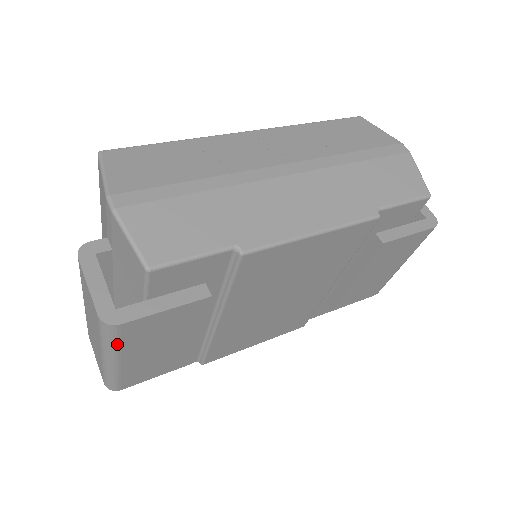
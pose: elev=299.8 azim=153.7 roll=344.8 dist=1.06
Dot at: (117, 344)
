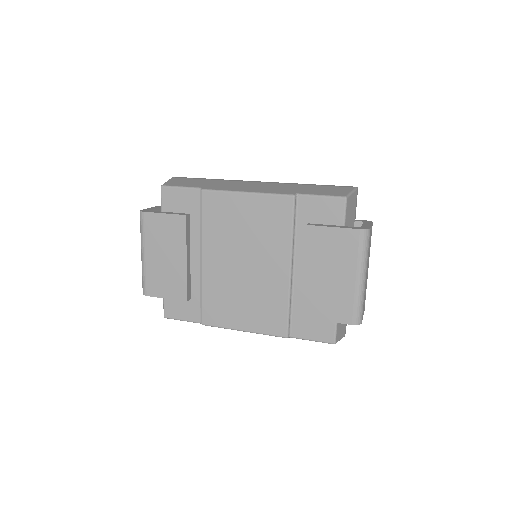
Dot at: (143, 232)
